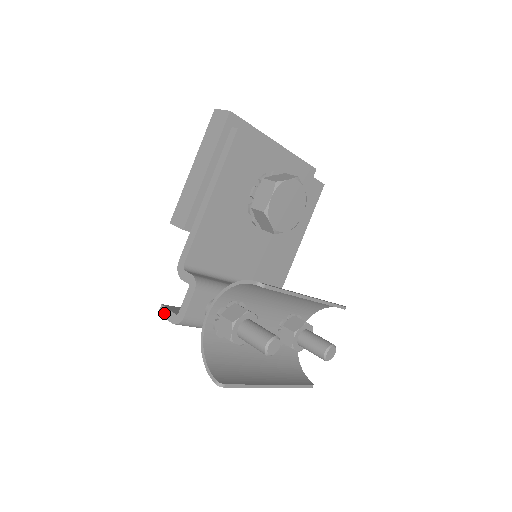
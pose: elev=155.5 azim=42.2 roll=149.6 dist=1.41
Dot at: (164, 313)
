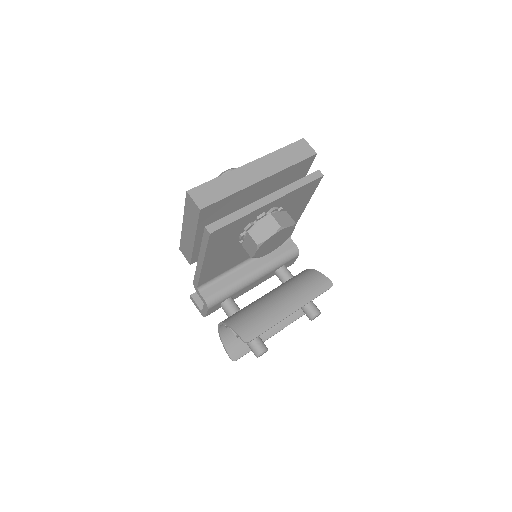
Dot at: (193, 302)
